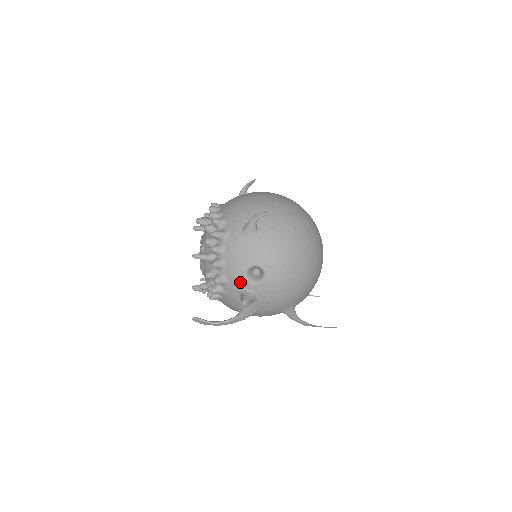
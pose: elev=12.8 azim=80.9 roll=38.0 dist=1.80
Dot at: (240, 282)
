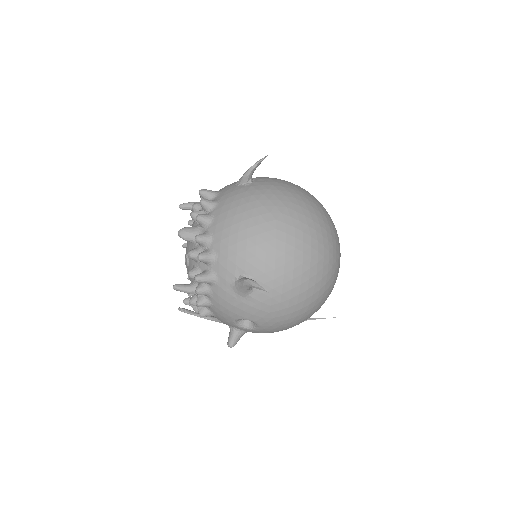
Dot at: (228, 323)
